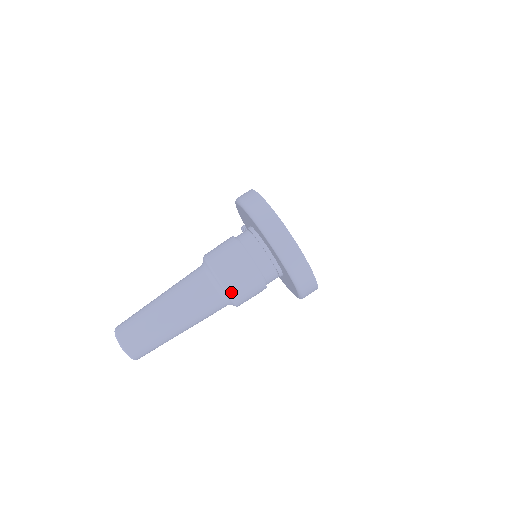
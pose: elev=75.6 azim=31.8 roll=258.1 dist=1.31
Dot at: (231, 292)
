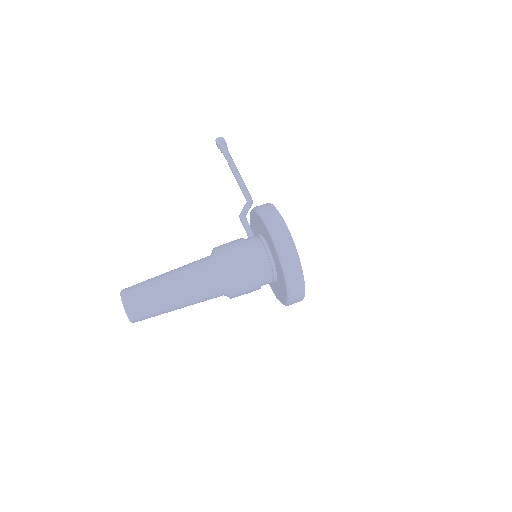
Dot at: (234, 297)
